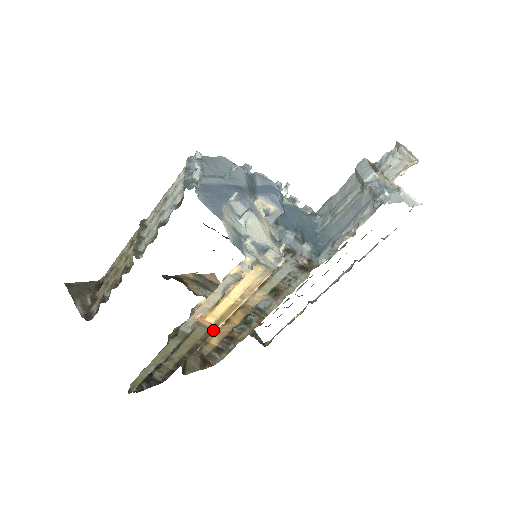
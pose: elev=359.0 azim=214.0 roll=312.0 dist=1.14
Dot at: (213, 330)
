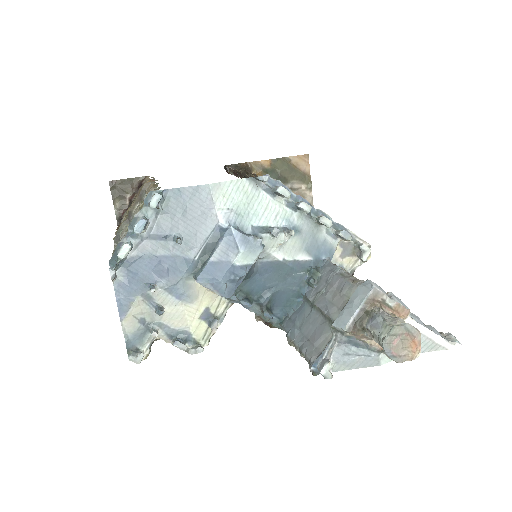
Dot at: occluded
